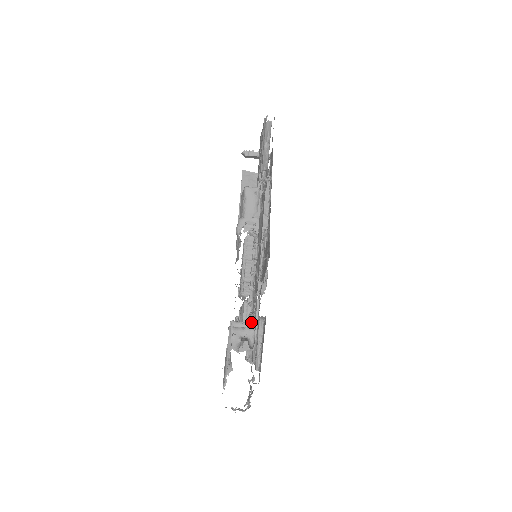
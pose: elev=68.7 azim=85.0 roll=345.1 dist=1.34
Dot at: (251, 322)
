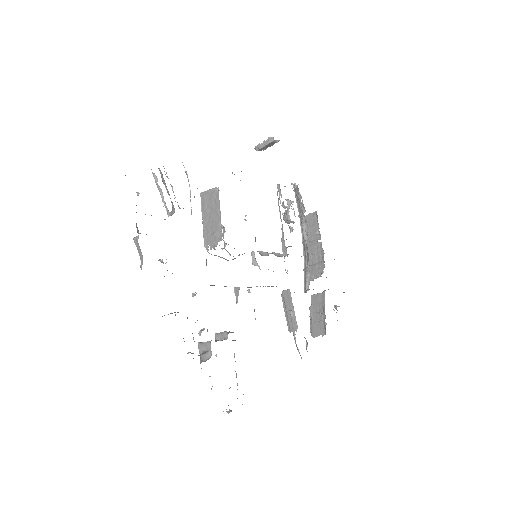
Dot at: (225, 331)
